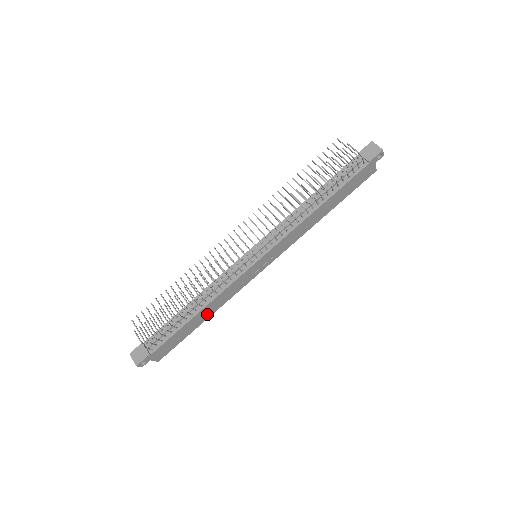
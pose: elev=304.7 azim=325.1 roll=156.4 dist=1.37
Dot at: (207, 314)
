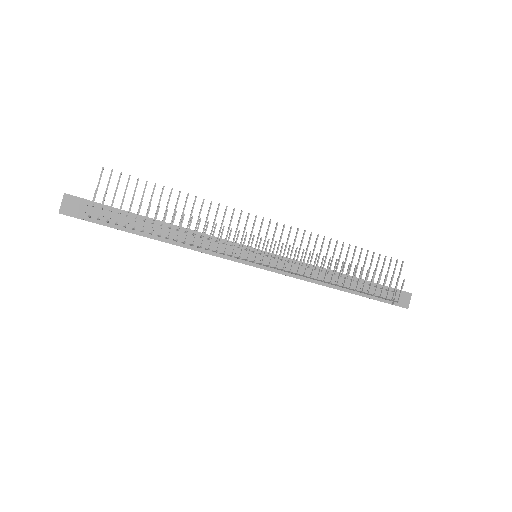
Dot at: occluded
